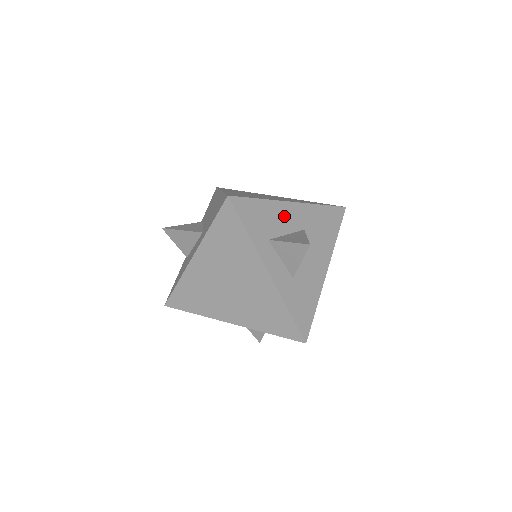
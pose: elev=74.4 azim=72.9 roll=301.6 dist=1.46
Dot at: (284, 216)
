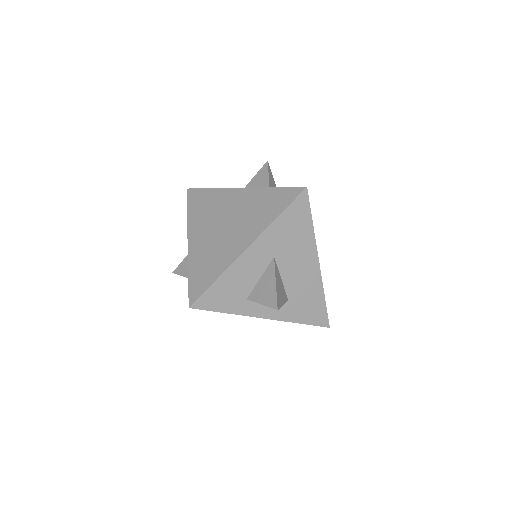
Dot at: (247, 268)
